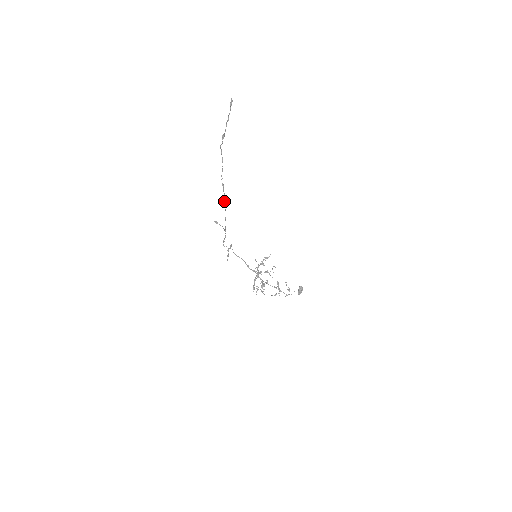
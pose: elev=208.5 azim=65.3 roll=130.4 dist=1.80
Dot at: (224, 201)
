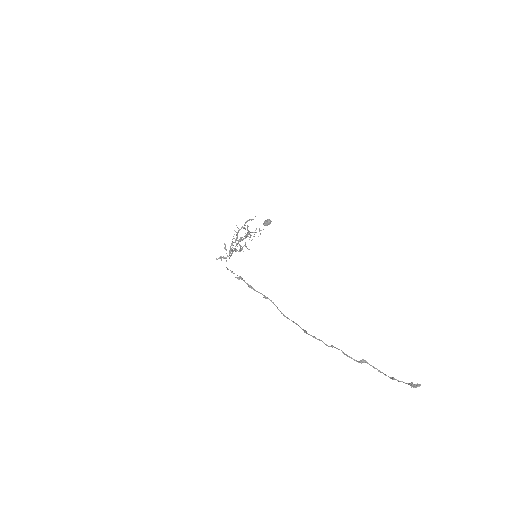
Dot at: (287, 318)
